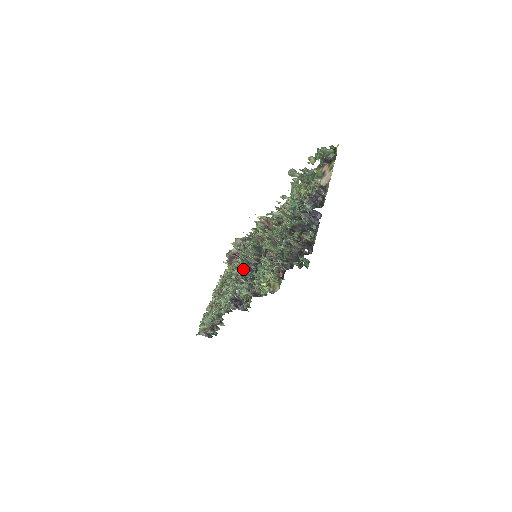
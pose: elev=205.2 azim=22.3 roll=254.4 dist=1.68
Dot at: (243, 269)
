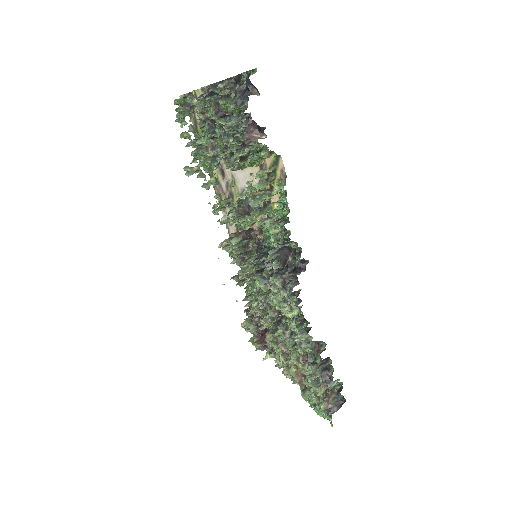
Dot at: (258, 267)
